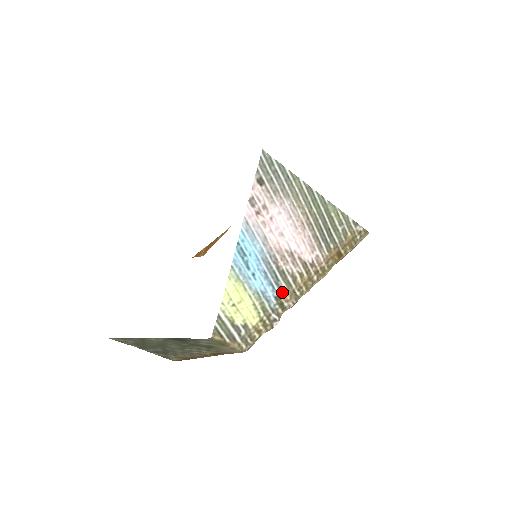
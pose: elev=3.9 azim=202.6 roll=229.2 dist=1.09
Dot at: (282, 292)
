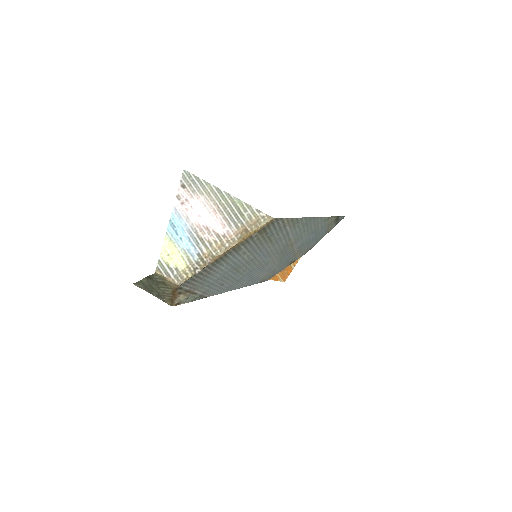
Dot at: (202, 251)
